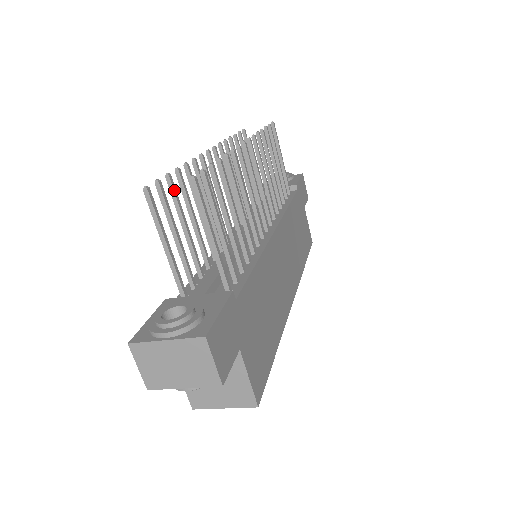
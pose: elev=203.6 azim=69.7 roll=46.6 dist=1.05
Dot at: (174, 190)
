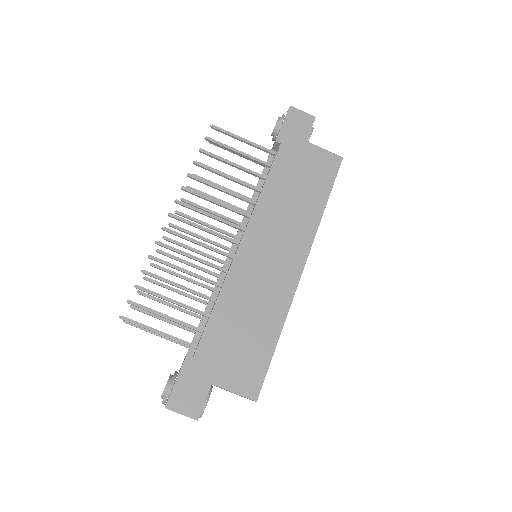
Dot at: (147, 296)
